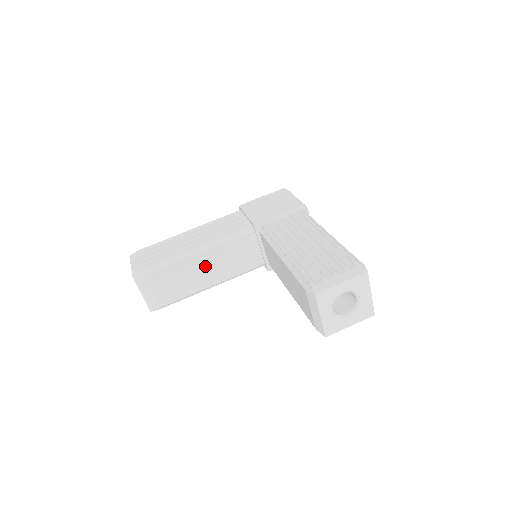
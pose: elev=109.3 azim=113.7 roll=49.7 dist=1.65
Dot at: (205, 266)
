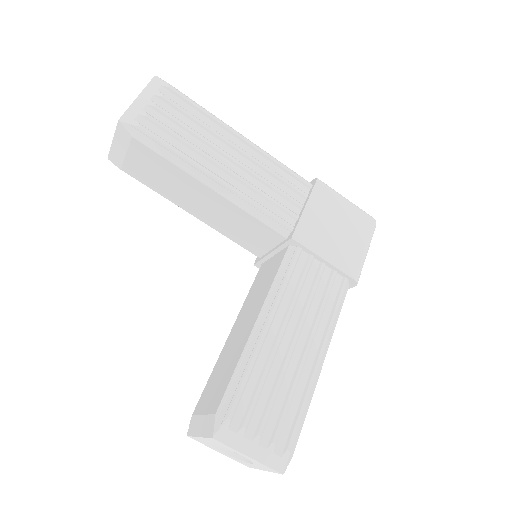
Dot at: (203, 199)
